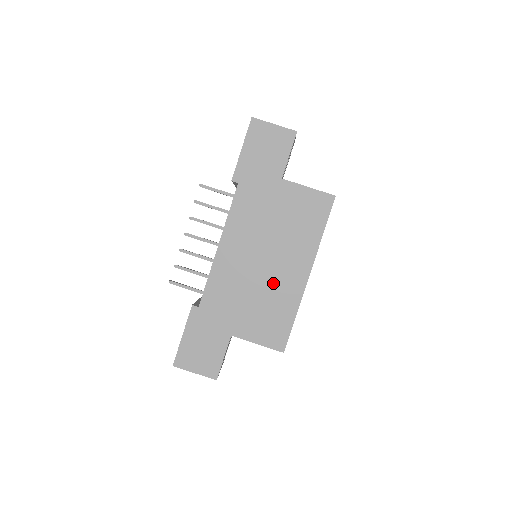
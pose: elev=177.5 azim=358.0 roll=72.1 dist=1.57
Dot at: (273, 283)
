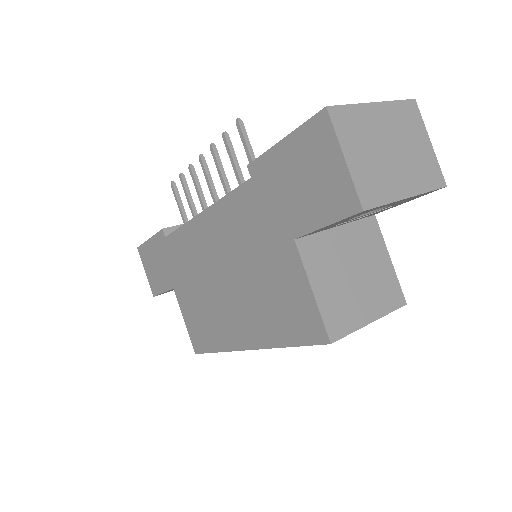
Dot at: (218, 307)
